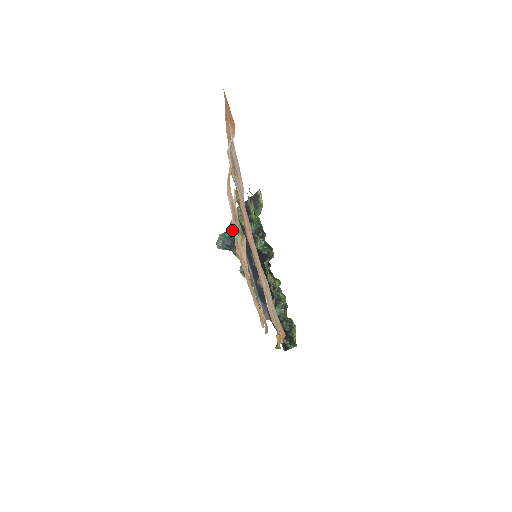
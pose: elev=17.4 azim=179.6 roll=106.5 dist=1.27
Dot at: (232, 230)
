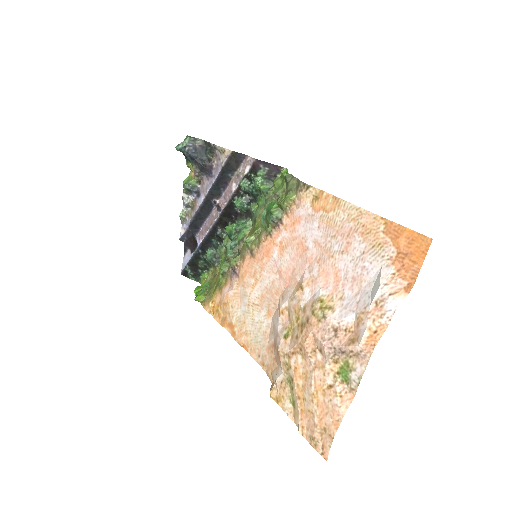
Dot at: (326, 347)
